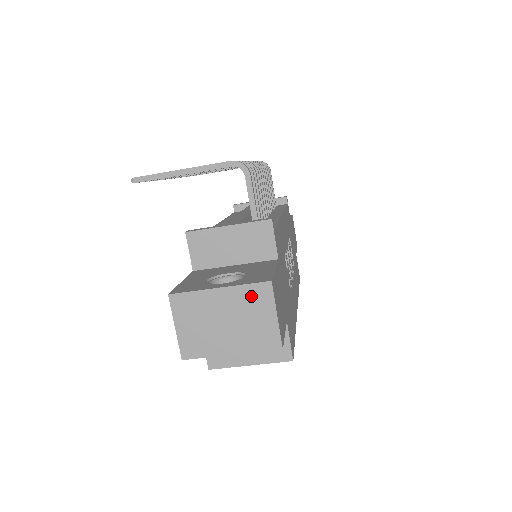
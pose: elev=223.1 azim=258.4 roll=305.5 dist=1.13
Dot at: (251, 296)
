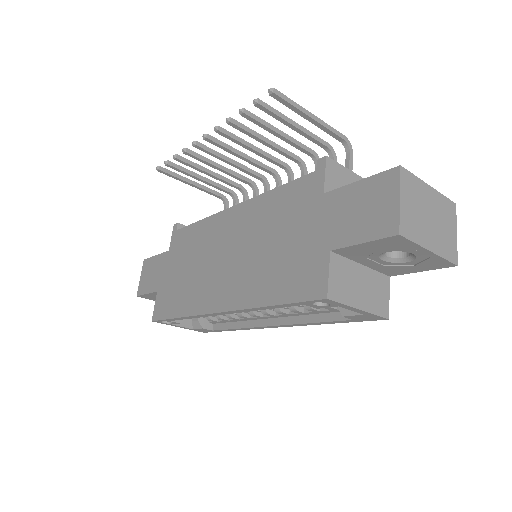
Dot at: (446, 207)
